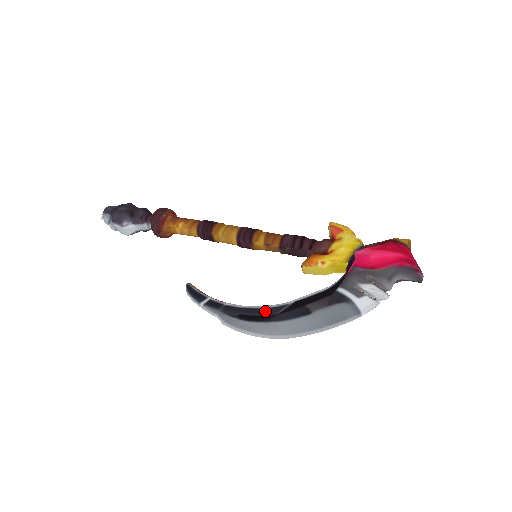
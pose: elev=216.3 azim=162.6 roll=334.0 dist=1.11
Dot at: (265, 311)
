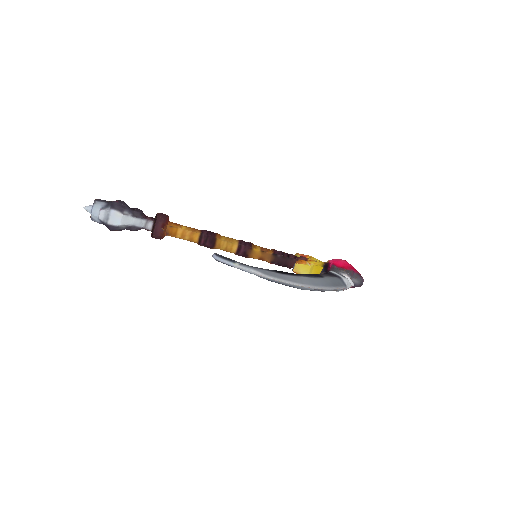
Dot at: occluded
